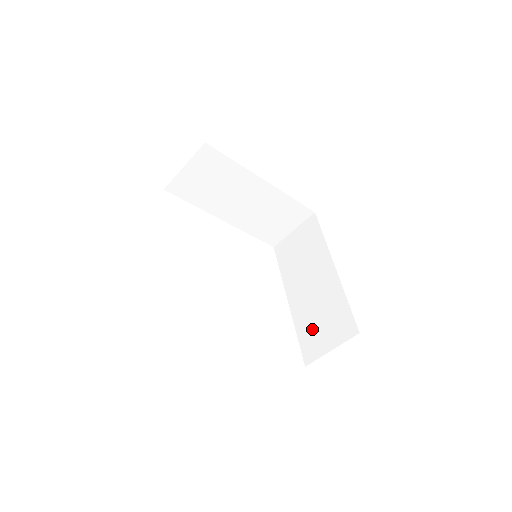
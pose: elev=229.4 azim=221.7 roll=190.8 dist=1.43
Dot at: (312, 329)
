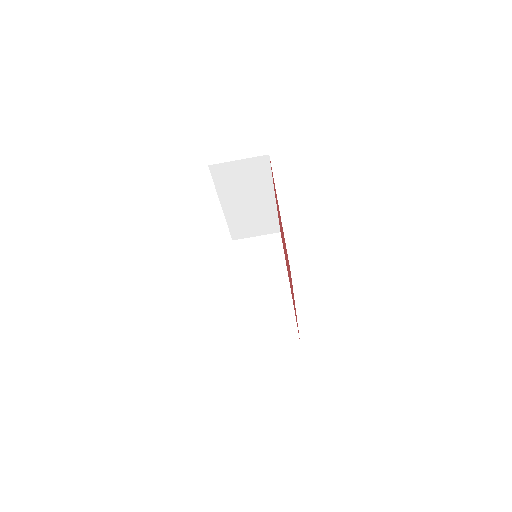
Dot at: (258, 323)
